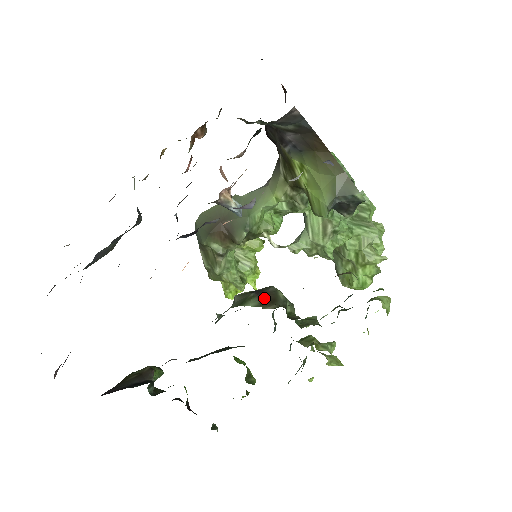
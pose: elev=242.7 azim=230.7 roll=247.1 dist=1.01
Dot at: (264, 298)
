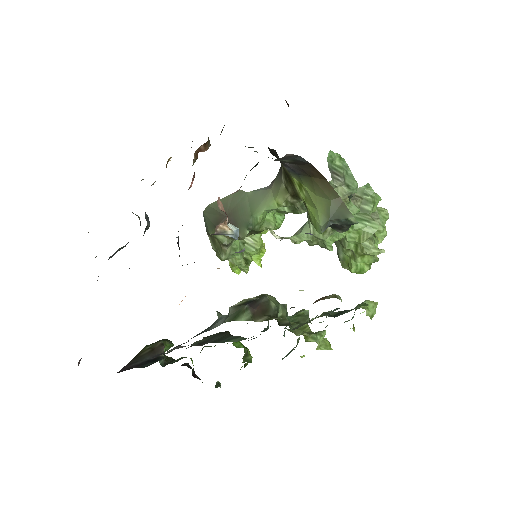
Dot at: (256, 310)
